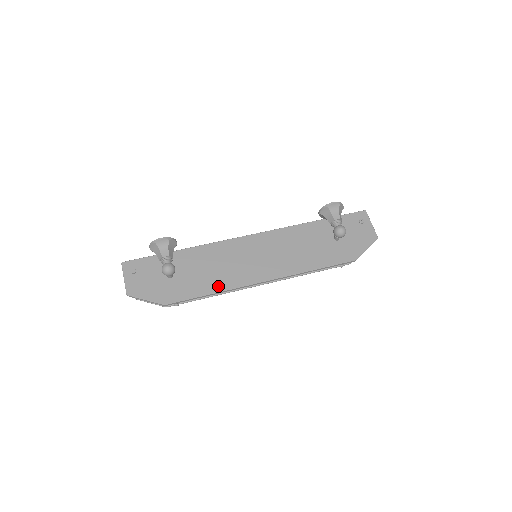
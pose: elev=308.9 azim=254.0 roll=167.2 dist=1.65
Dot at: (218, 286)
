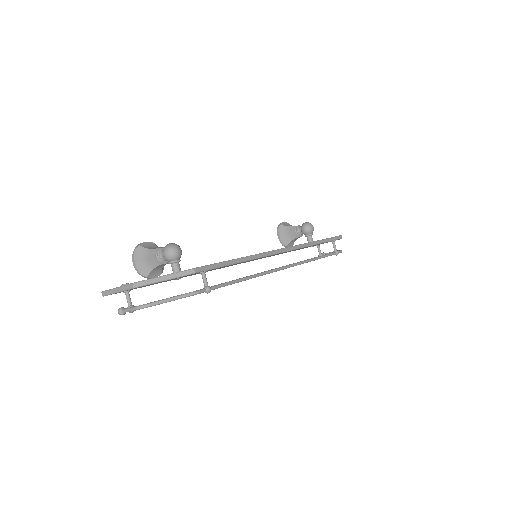
Dot at: occluded
